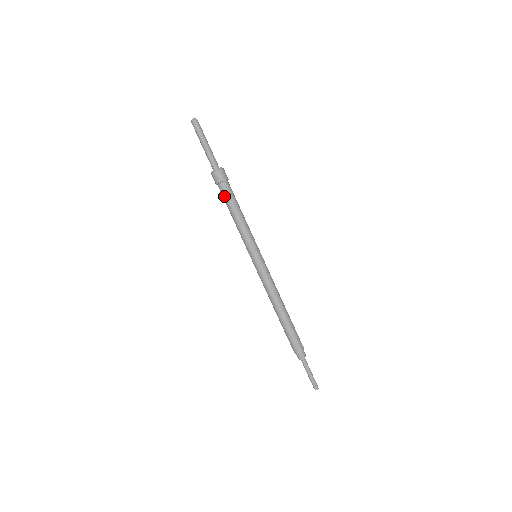
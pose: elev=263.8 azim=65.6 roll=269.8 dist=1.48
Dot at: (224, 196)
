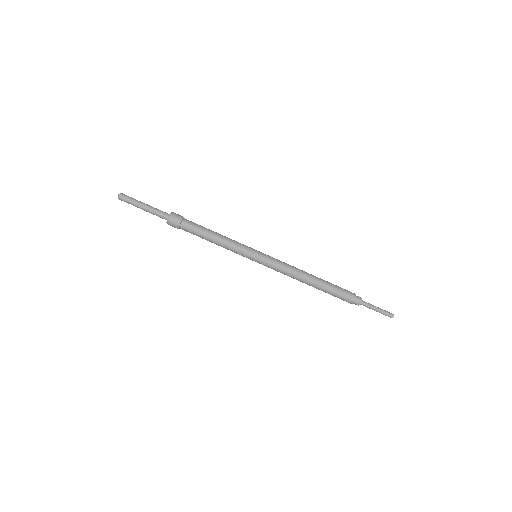
Dot at: (194, 228)
